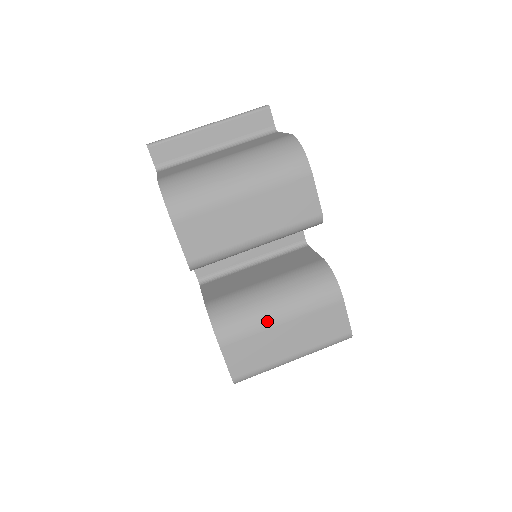
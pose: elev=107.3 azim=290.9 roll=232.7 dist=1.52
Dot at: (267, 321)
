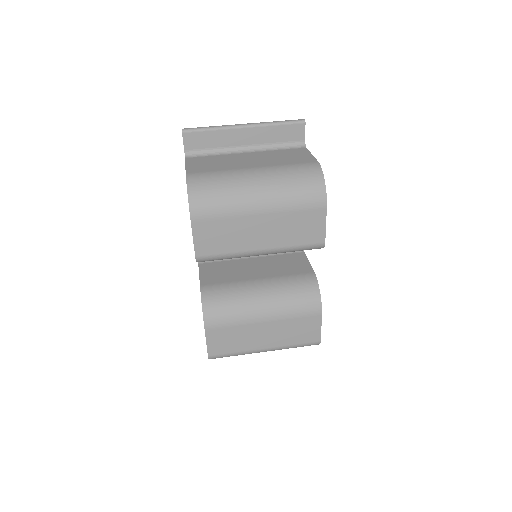
Dot at: (251, 317)
